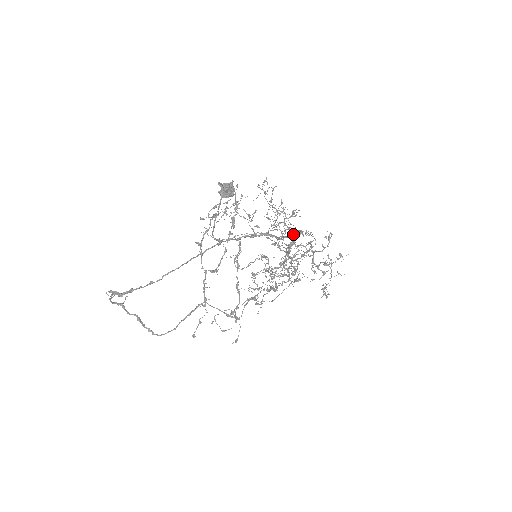
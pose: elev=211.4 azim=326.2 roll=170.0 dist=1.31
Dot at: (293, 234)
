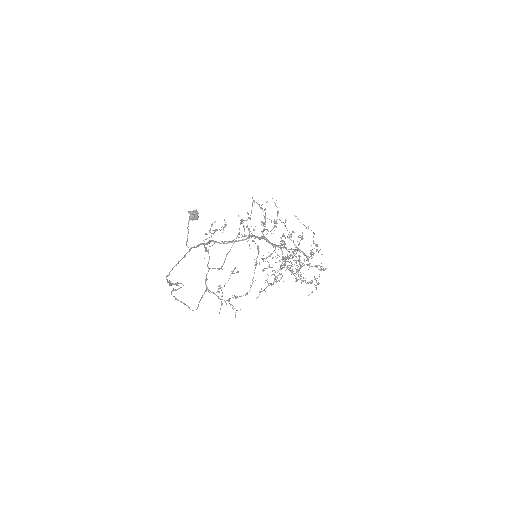
Dot at: occluded
